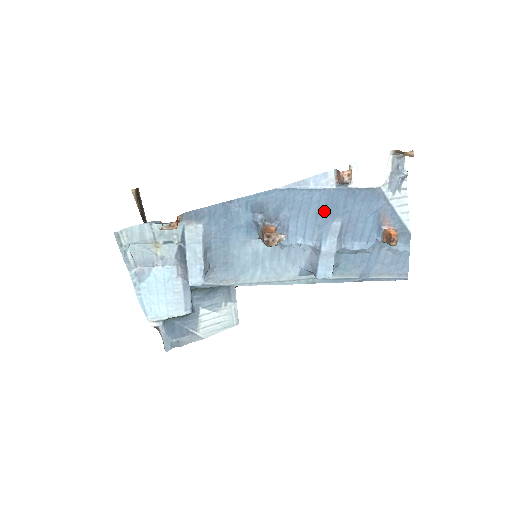
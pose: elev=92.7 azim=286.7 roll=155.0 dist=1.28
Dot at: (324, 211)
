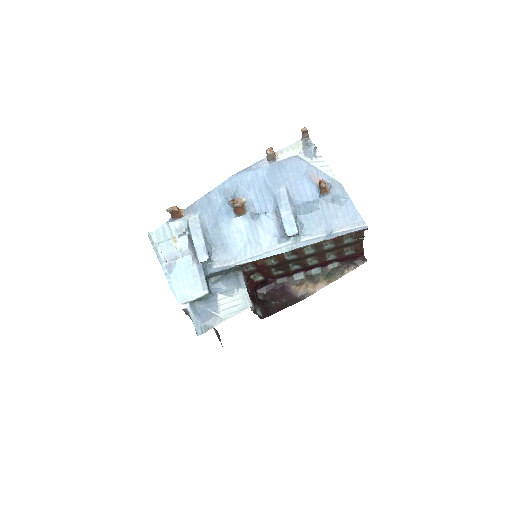
Dot at: (270, 183)
